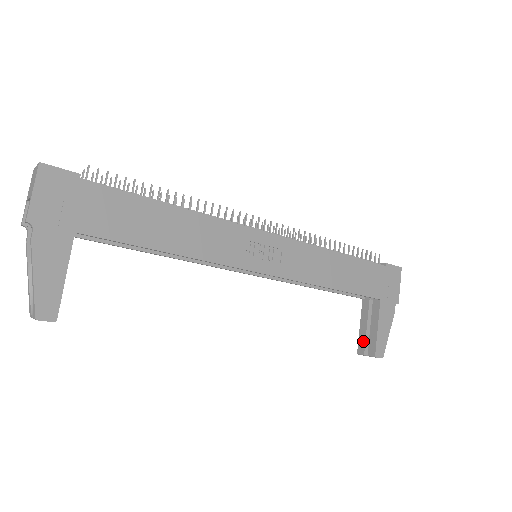
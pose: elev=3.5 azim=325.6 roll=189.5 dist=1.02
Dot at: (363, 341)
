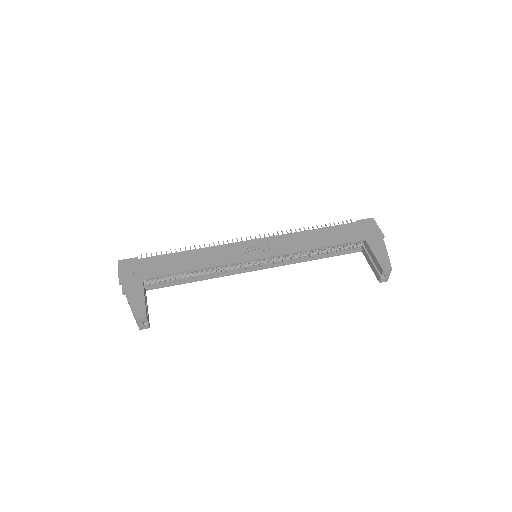
Dot at: (376, 272)
